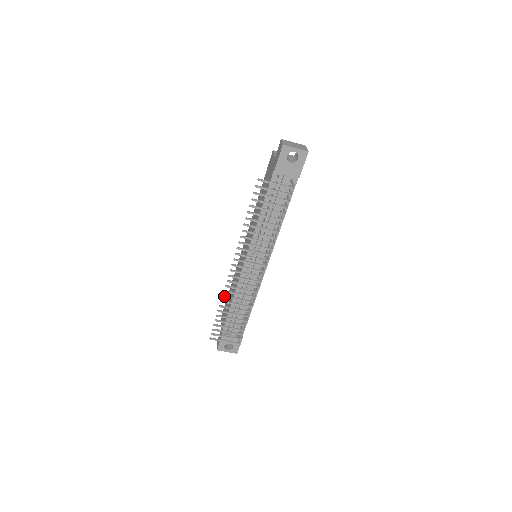
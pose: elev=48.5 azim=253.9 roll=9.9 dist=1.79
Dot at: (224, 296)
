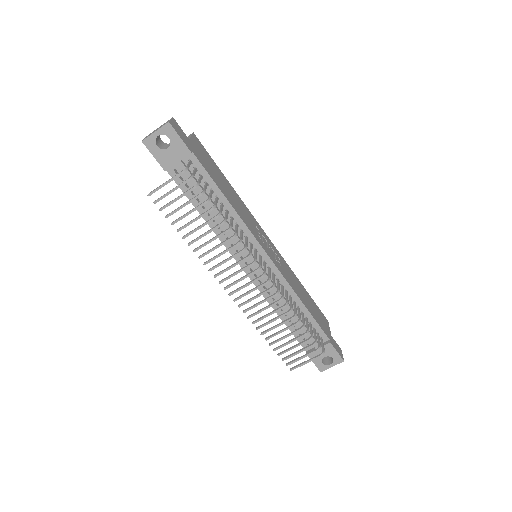
Dot at: (253, 322)
